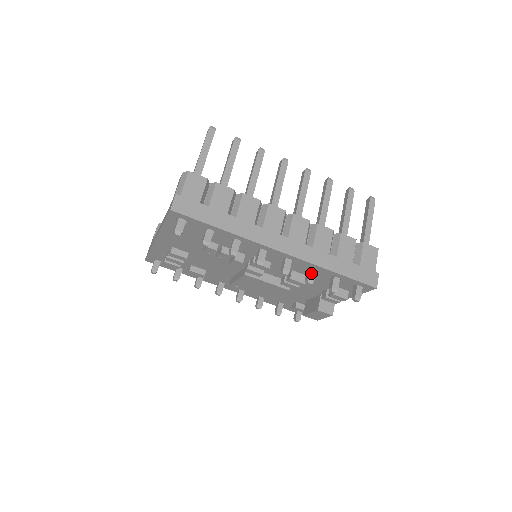
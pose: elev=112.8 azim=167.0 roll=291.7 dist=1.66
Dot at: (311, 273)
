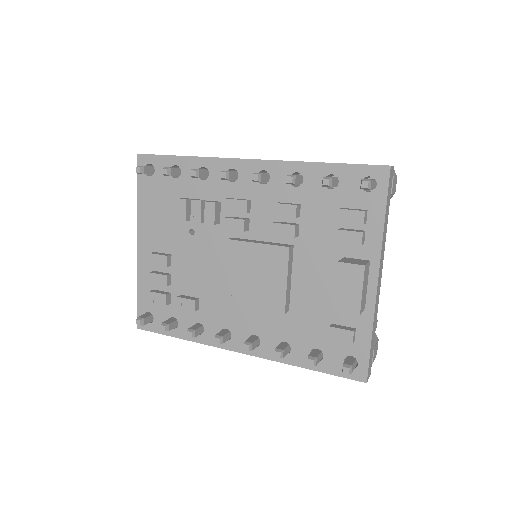
Dot at: occluded
